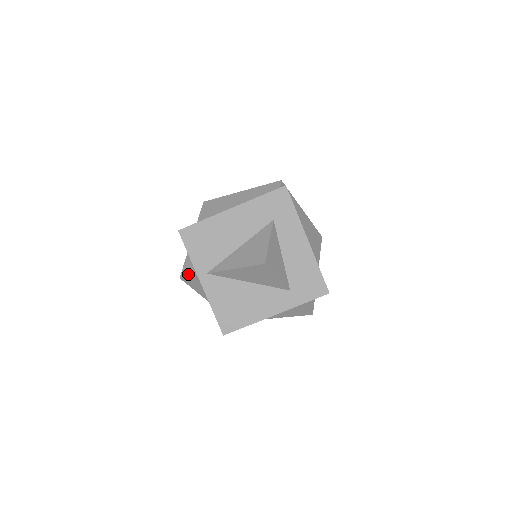
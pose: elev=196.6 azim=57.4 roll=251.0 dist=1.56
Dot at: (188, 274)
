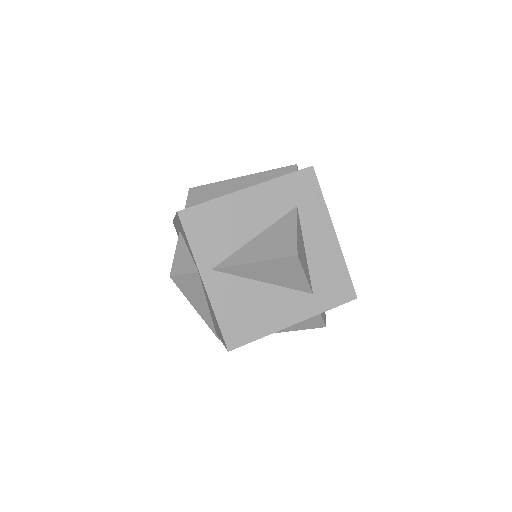
Dot at: (182, 271)
